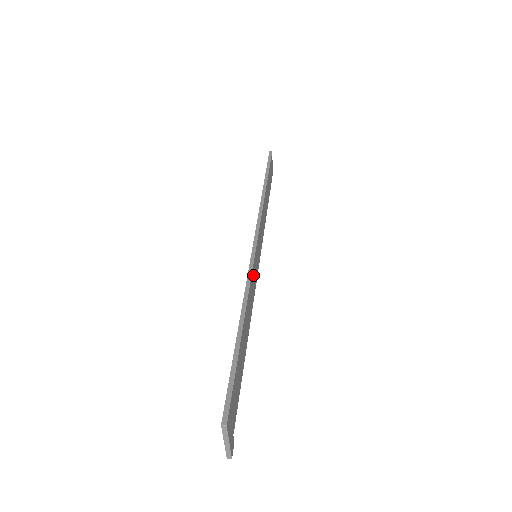
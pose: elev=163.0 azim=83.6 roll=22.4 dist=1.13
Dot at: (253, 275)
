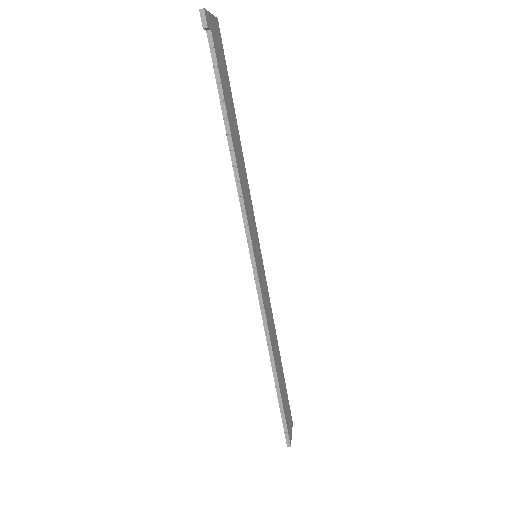
Dot at: (251, 213)
